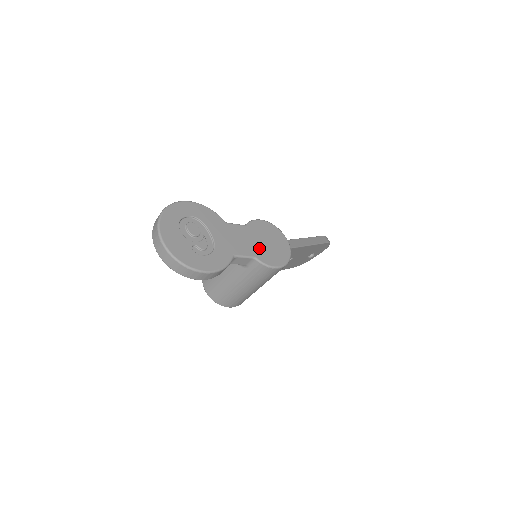
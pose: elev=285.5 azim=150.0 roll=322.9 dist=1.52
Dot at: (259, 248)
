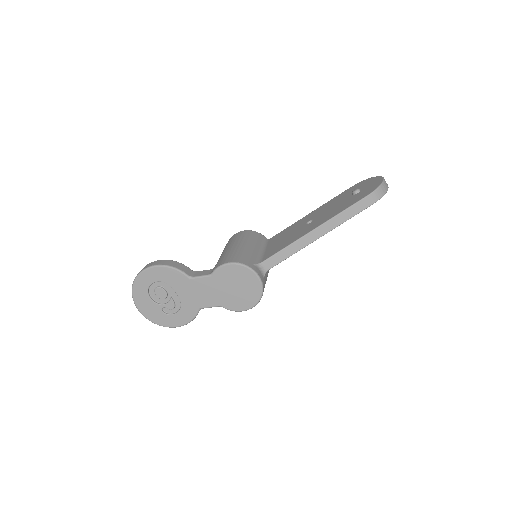
Dot at: (225, 296)
